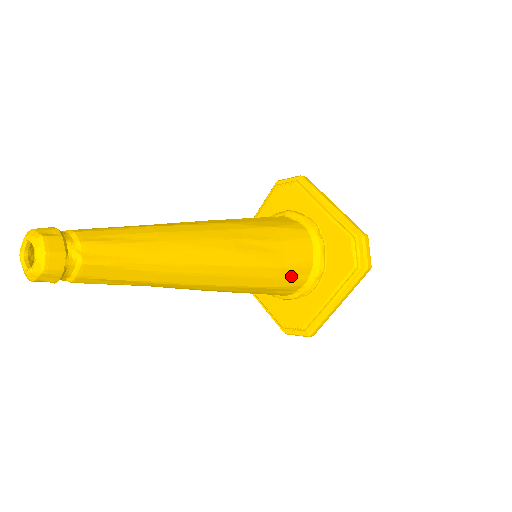
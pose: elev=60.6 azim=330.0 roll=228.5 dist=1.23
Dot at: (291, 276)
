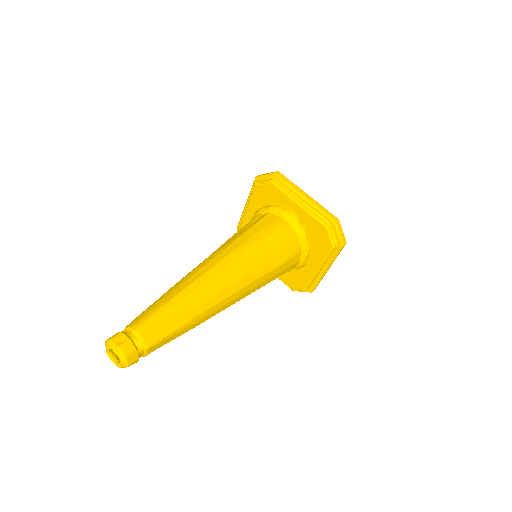
Dot at: (286, 266)
